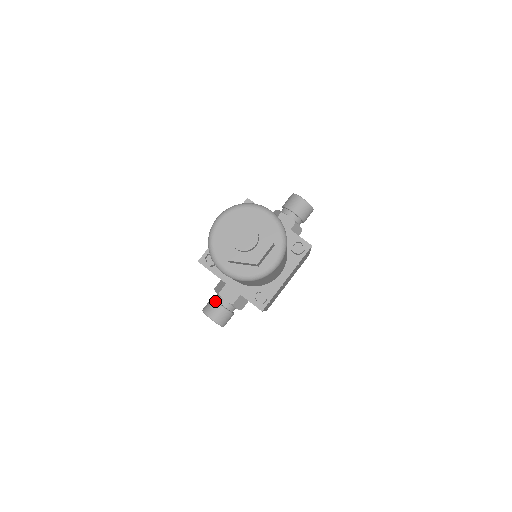
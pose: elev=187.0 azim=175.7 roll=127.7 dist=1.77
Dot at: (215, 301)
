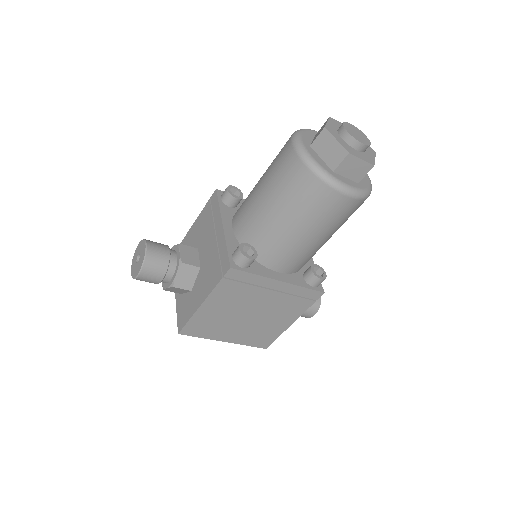
Dot at: occluded
